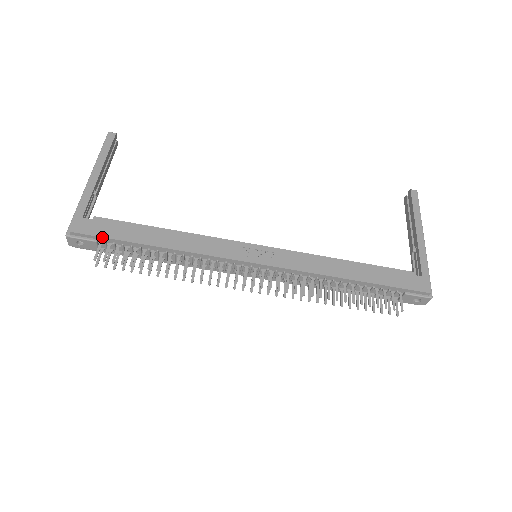
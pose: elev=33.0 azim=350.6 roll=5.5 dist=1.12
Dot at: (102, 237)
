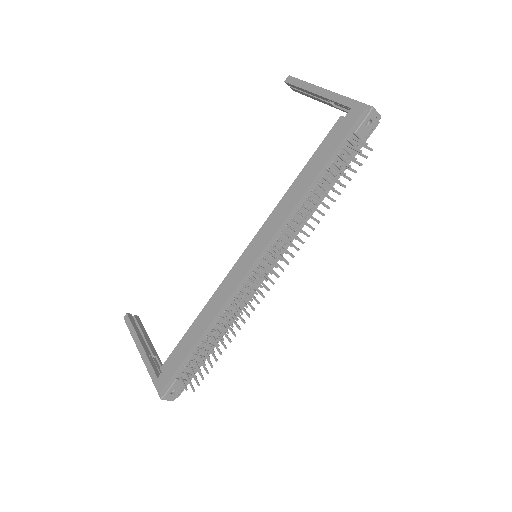
Dot at: (174, 373)
